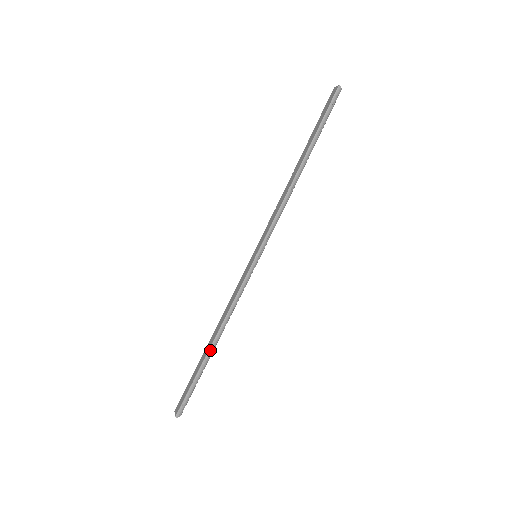
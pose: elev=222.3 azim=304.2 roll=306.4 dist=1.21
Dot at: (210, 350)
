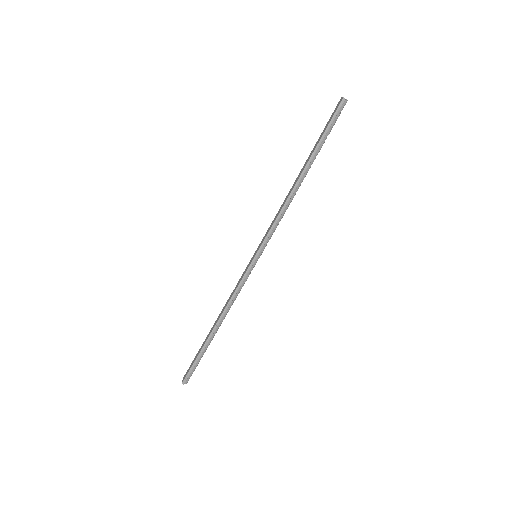
Dot at: (212, 333)
